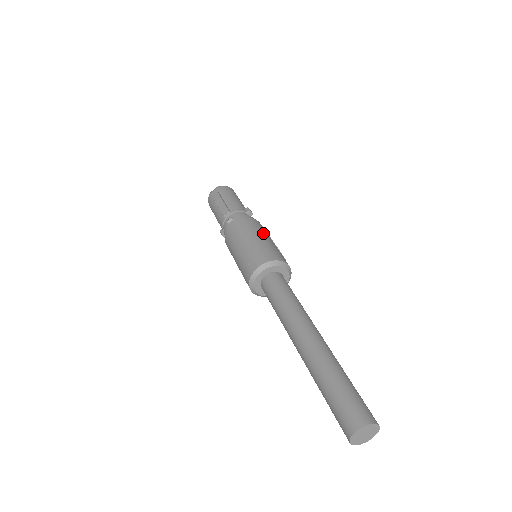
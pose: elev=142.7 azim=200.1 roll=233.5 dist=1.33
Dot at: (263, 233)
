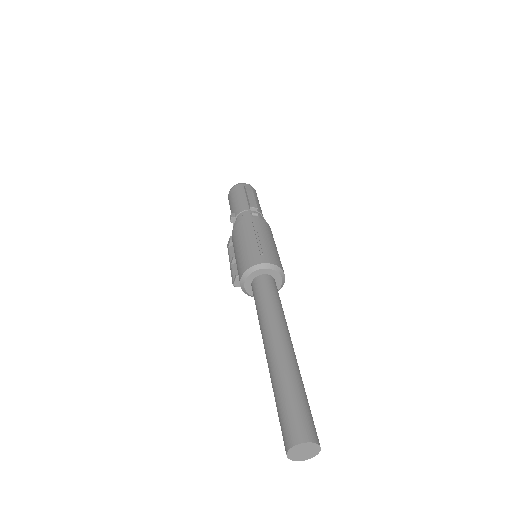
Dot at: occluded
